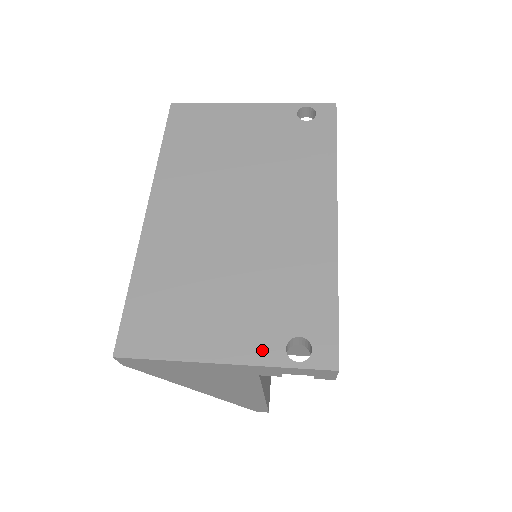
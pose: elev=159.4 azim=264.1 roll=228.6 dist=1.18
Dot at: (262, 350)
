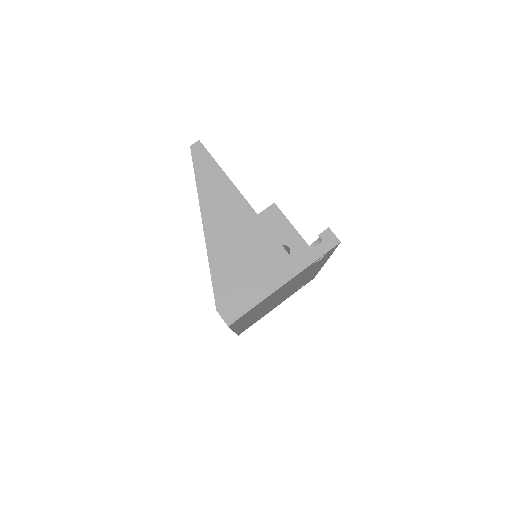
Dot at: occluded
